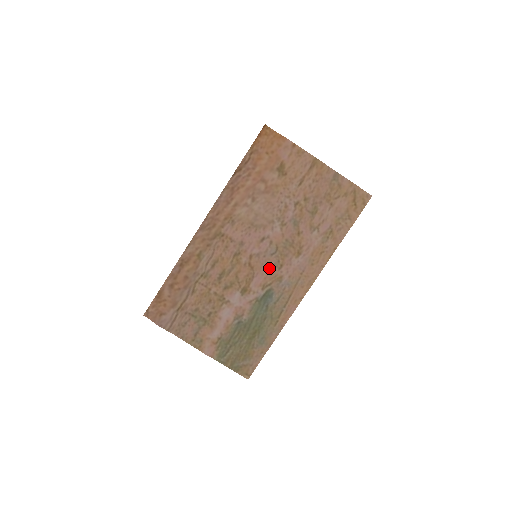
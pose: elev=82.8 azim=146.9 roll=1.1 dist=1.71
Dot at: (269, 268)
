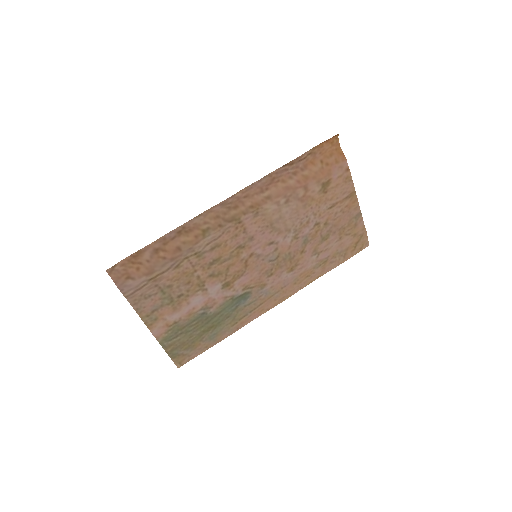
Dot at: (260, 272)
